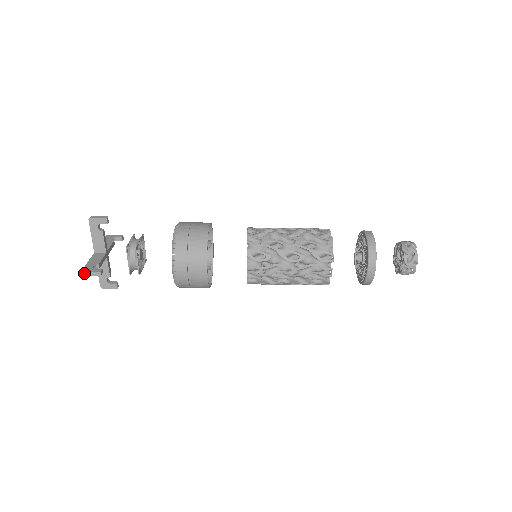
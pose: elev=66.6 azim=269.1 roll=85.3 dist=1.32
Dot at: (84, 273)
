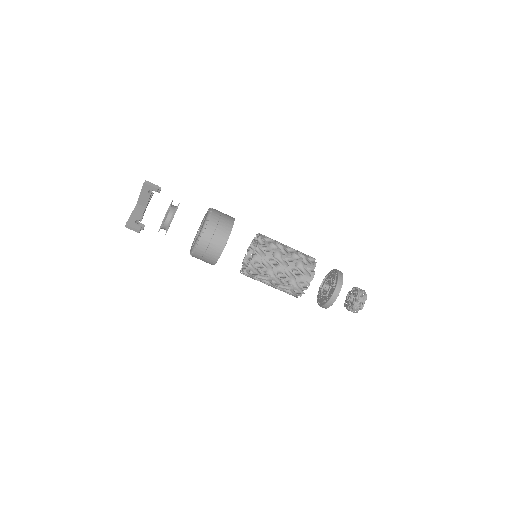
Dot at: (127, 226)
